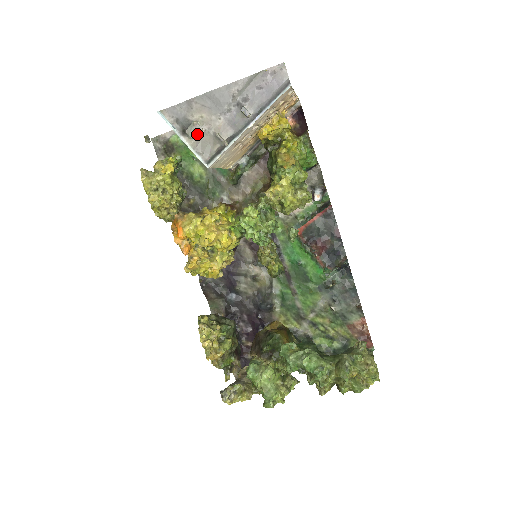
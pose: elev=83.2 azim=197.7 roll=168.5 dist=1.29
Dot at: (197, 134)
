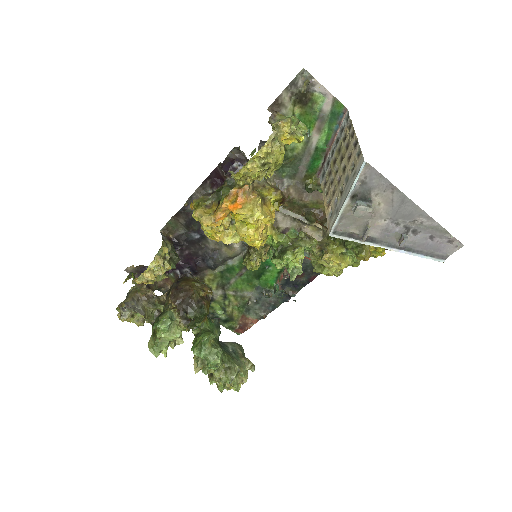
Dot at: occluded
